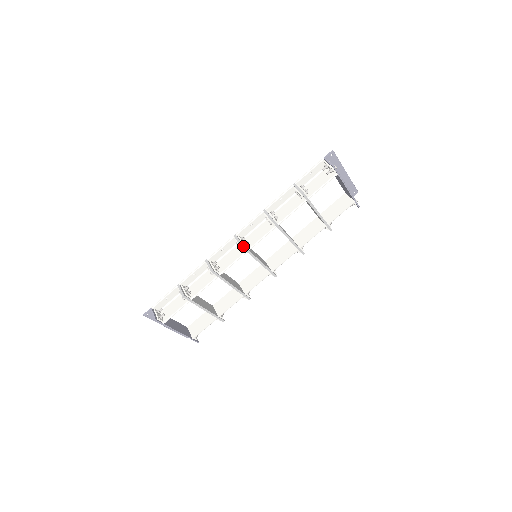
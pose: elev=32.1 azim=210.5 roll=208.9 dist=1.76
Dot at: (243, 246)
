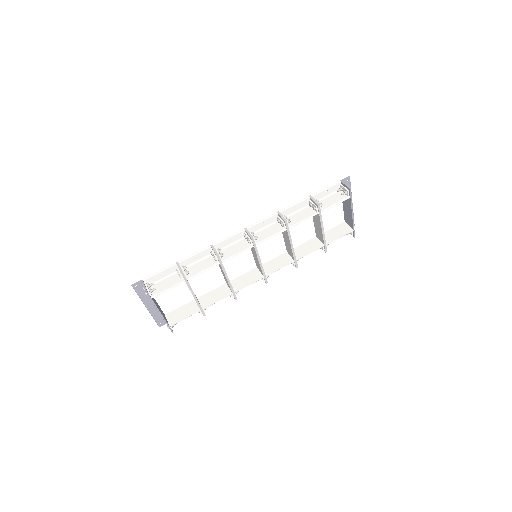
Dot at: (253, 239)
